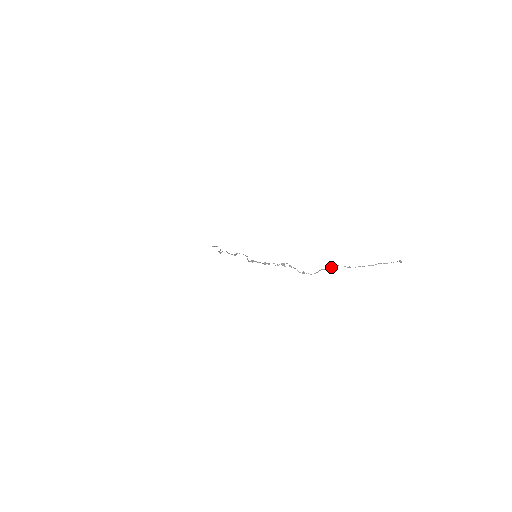
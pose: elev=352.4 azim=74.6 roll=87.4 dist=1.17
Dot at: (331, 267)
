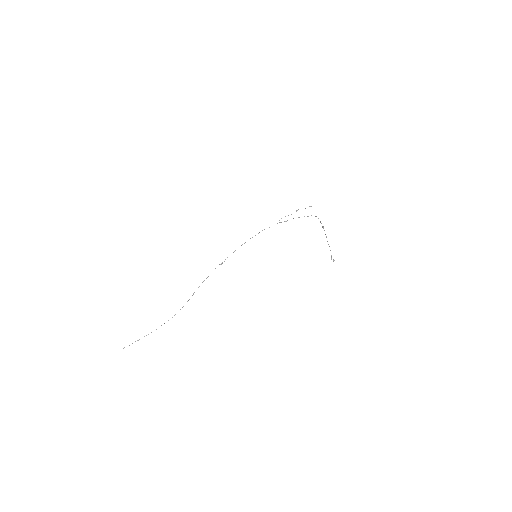
Dot at: occluded
